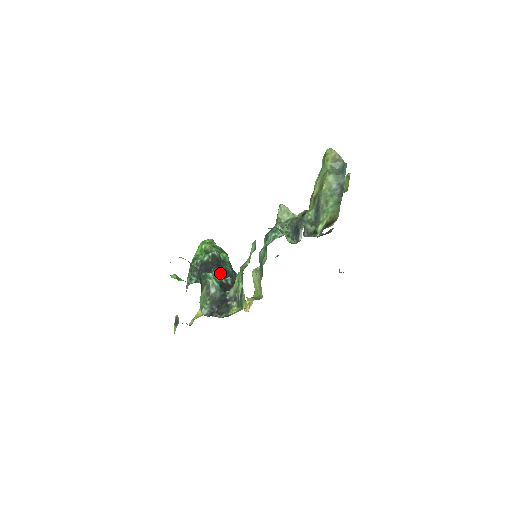
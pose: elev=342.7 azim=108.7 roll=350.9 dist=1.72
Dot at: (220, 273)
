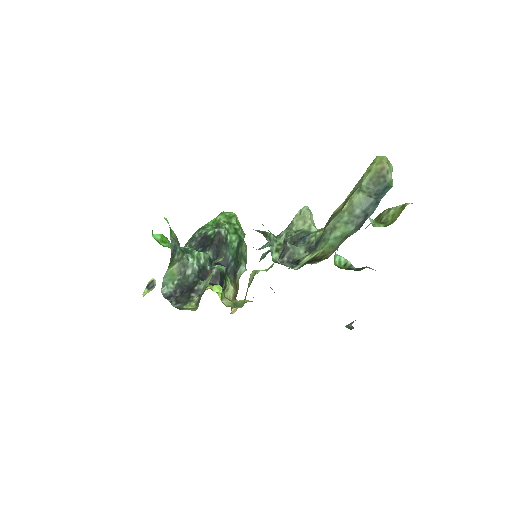
Dot at: (214, 256)
